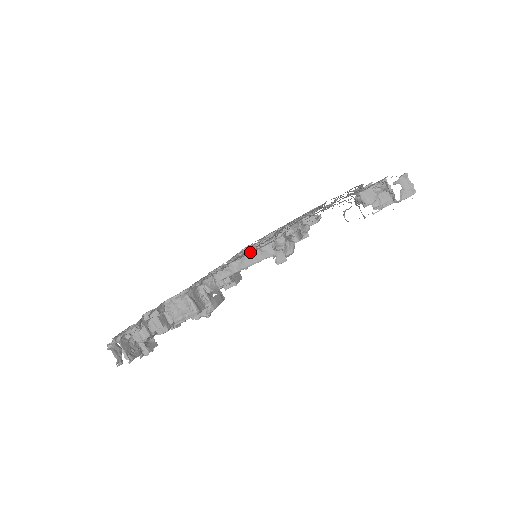
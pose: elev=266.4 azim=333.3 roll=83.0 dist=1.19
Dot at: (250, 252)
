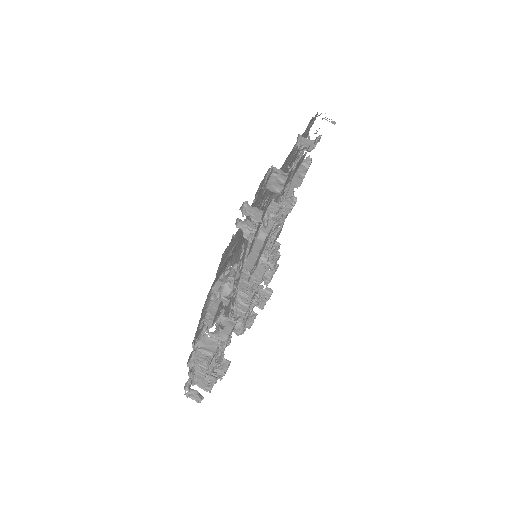
Dot at: (206, 306)
